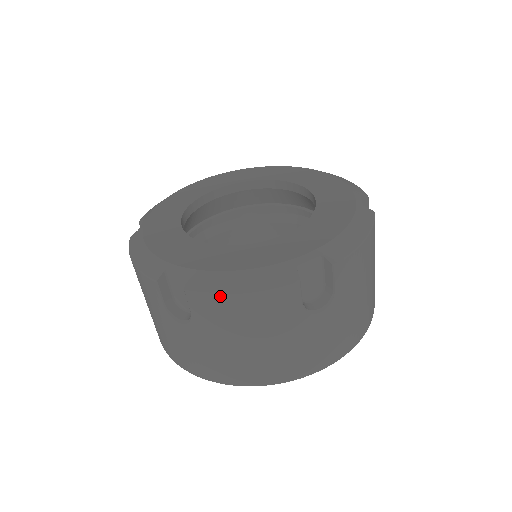
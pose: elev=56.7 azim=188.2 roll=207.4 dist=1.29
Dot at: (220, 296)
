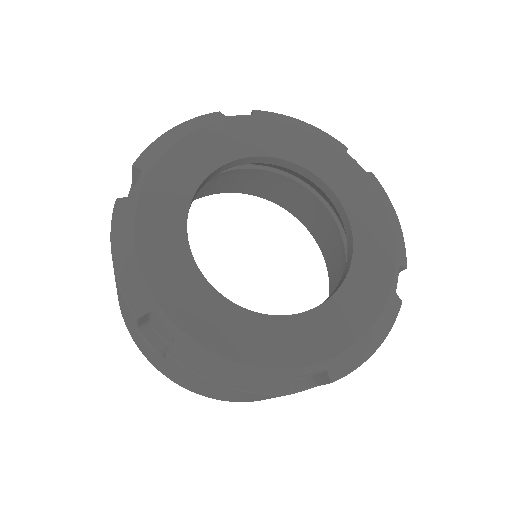
Dot at: (204, 378)
